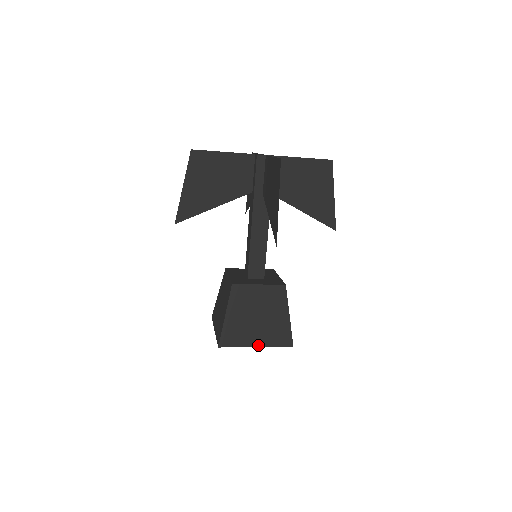
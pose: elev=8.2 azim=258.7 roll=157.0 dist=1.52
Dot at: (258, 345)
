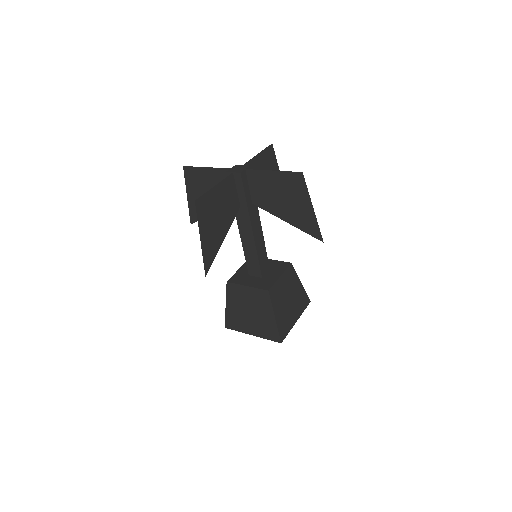
Dot at: (253, 334)
